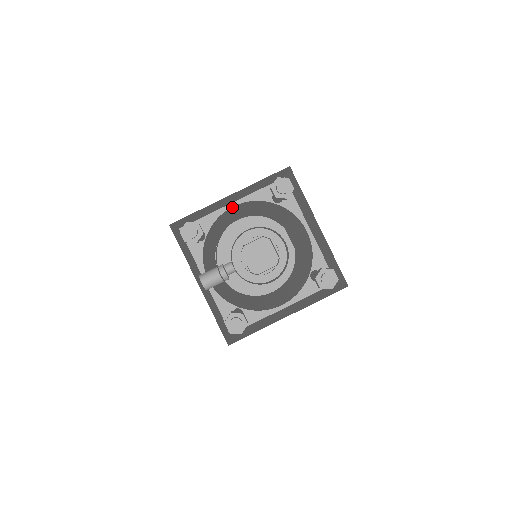
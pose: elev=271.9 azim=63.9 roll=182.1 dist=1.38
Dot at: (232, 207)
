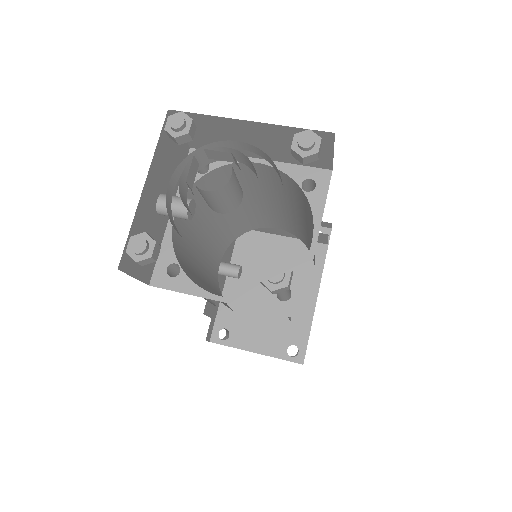
Dot at: (257, 164)
